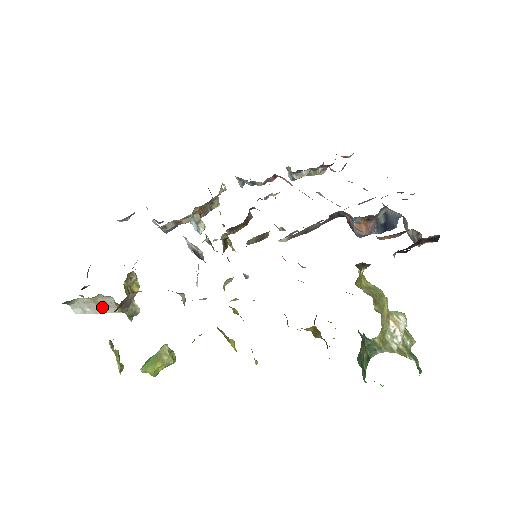
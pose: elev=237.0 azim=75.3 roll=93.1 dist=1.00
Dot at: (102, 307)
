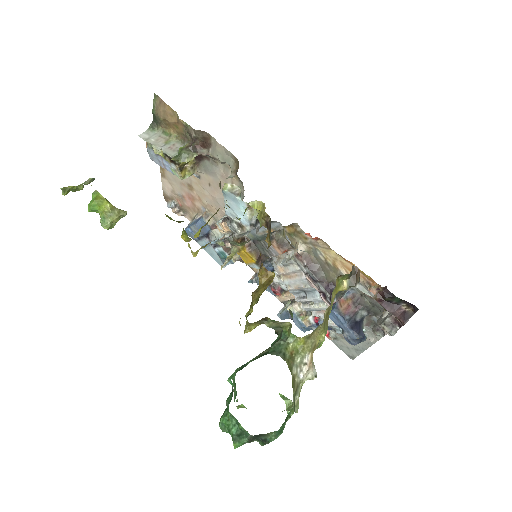
Dot at: (165, 145)
